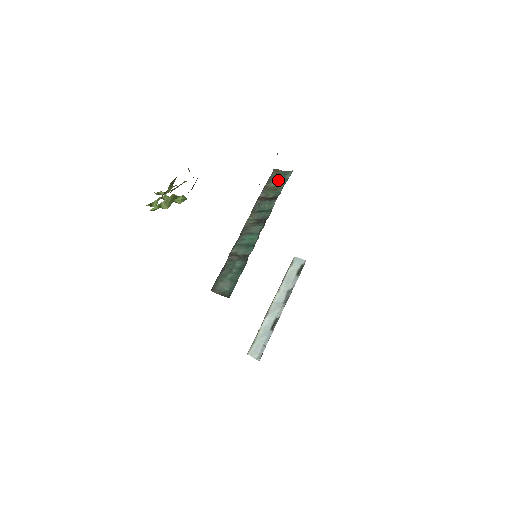
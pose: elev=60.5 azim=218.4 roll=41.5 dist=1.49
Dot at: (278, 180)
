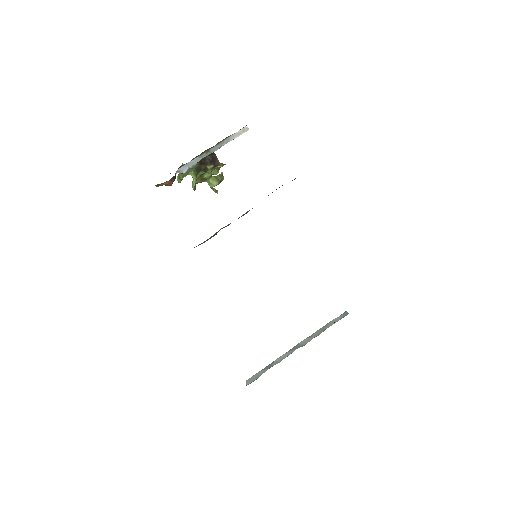
Dot at: occluded
